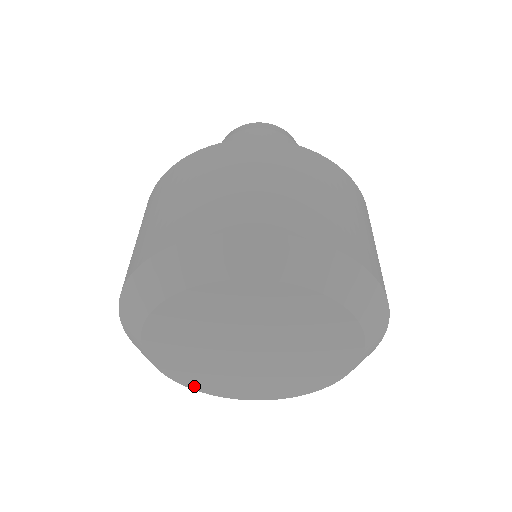
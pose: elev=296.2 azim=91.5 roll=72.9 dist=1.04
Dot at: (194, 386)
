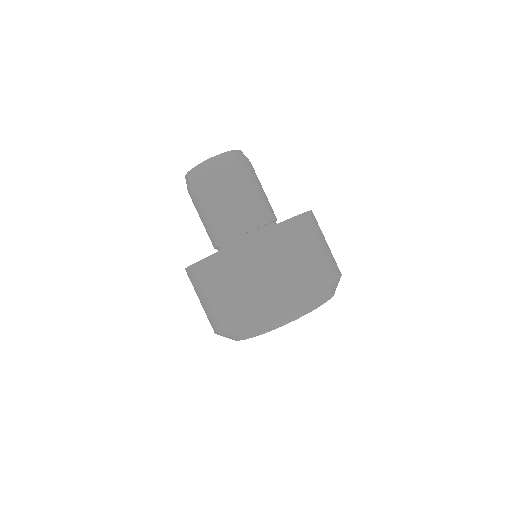
Dot at: occluded
